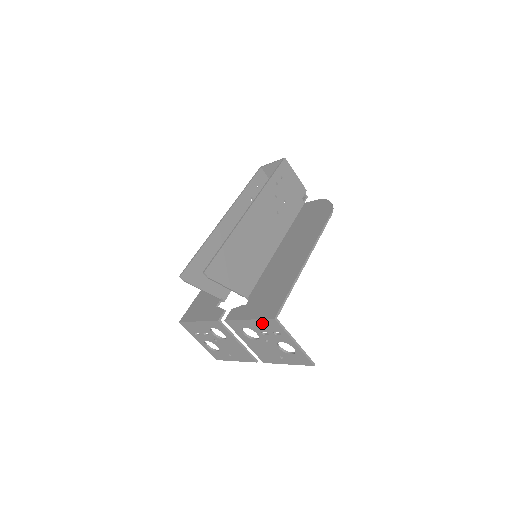
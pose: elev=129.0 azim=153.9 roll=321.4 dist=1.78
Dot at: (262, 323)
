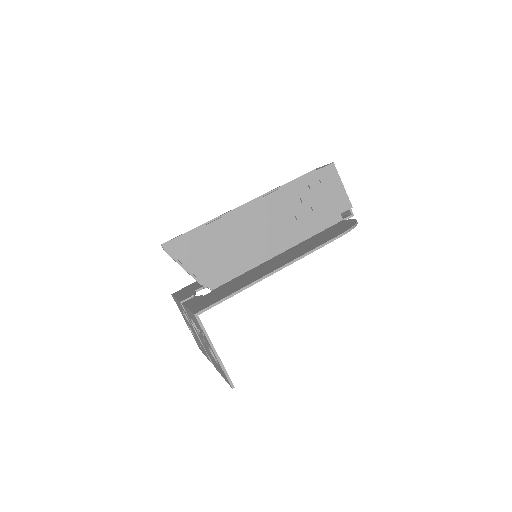
Dot at: (193, 316)
